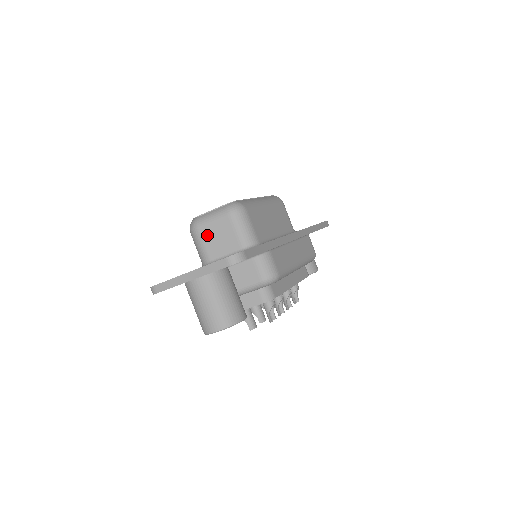
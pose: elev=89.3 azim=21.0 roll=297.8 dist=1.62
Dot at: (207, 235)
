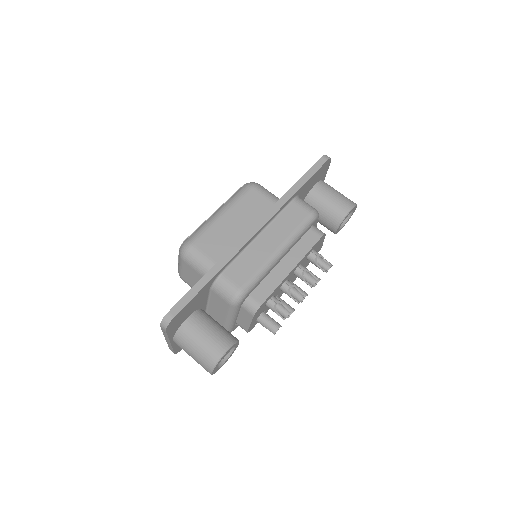
Dot at: (188, 280)
